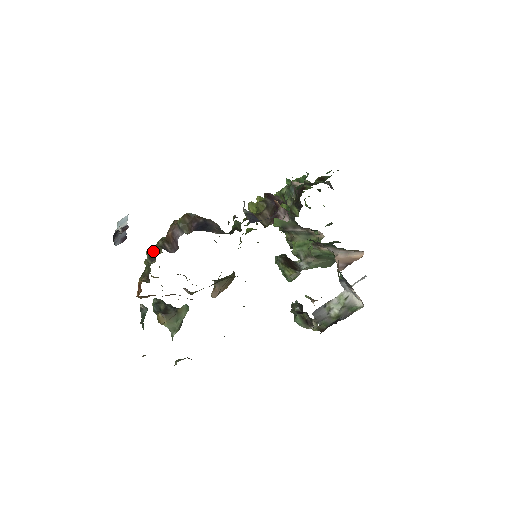
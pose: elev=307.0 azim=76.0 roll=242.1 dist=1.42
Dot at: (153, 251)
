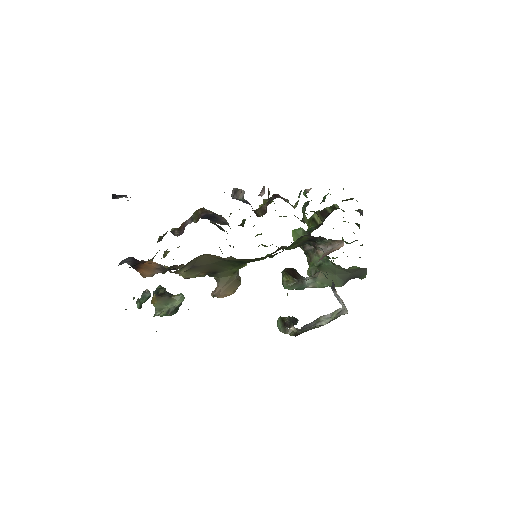
Dot at: (164, 235)
